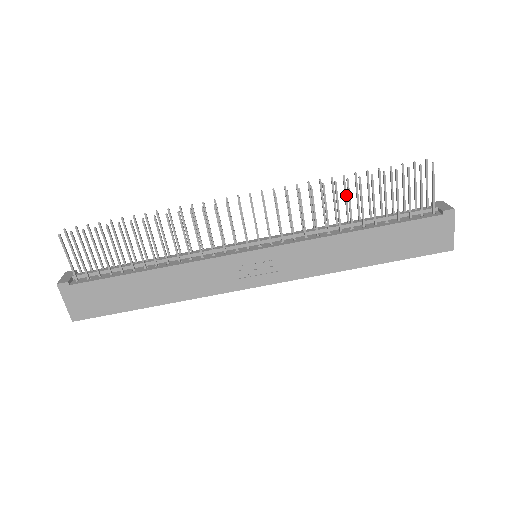
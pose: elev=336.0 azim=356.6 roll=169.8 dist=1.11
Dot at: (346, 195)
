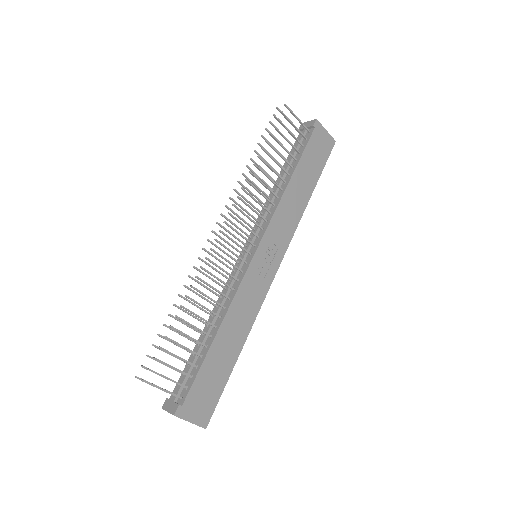
Dot at: (262, 168)
